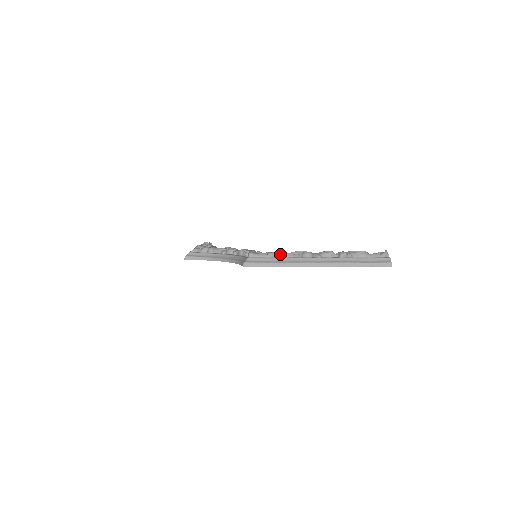
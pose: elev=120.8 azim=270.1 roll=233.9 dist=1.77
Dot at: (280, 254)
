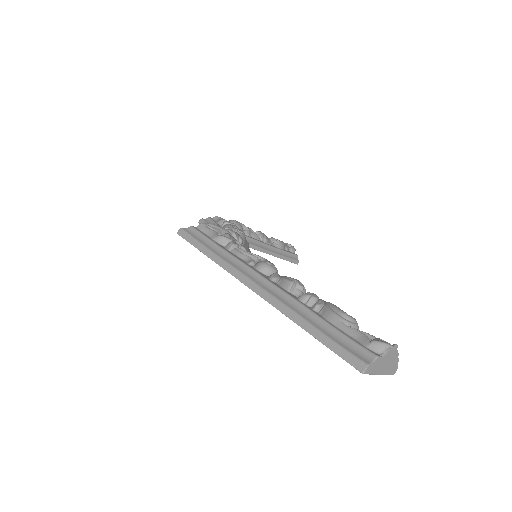
Dot at: (230, 244)
